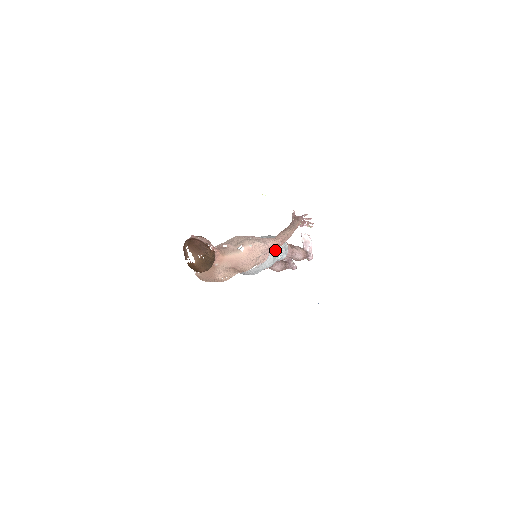
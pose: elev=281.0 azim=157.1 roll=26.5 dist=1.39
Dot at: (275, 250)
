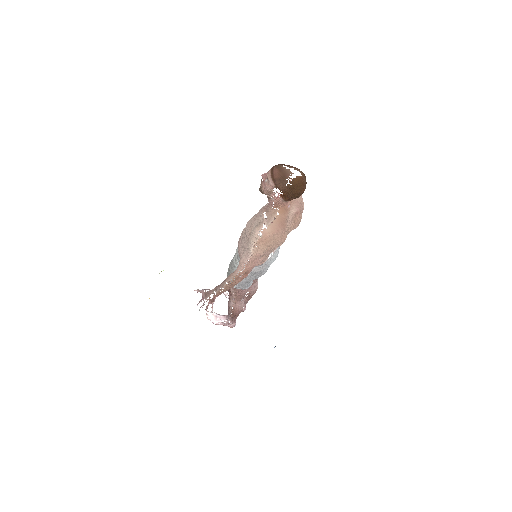
Dot at: occluded
